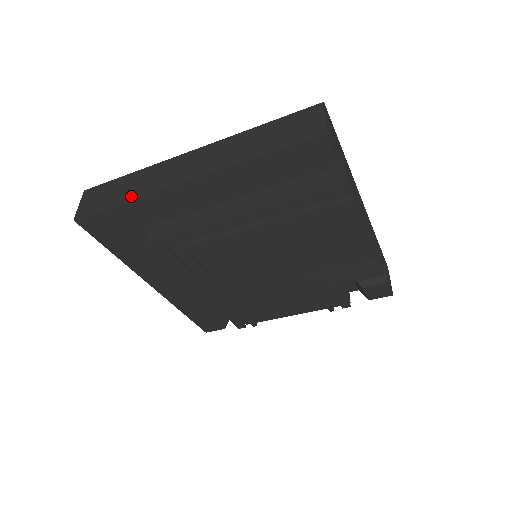
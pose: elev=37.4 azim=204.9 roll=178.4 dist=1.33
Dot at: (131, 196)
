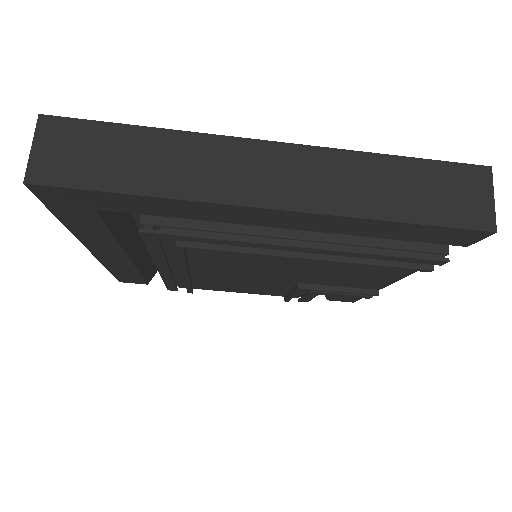
Dot at: (159, 187)
